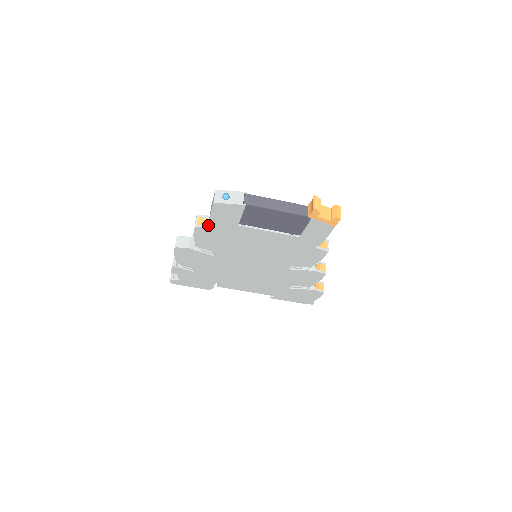
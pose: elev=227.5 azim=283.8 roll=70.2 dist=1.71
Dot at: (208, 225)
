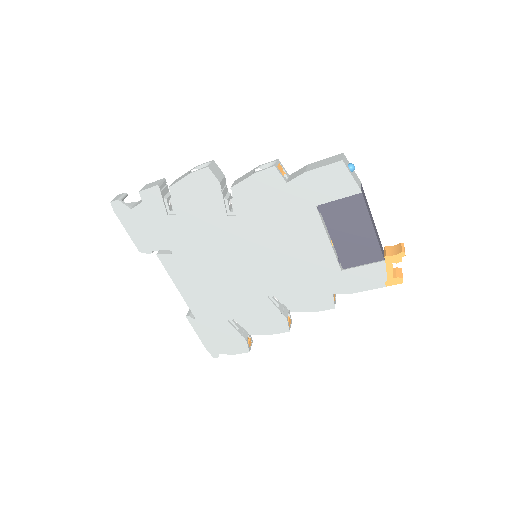
Dot at: (285, 178)
